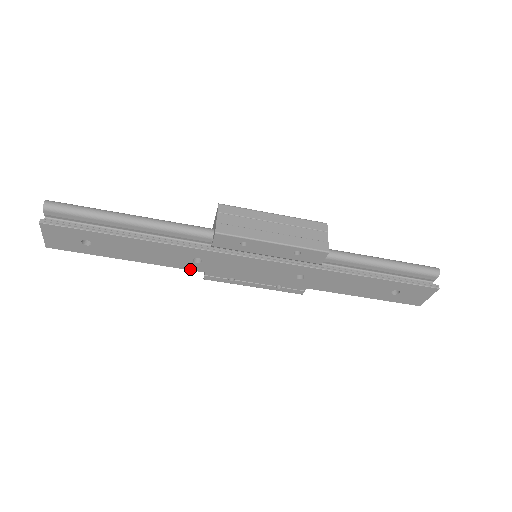
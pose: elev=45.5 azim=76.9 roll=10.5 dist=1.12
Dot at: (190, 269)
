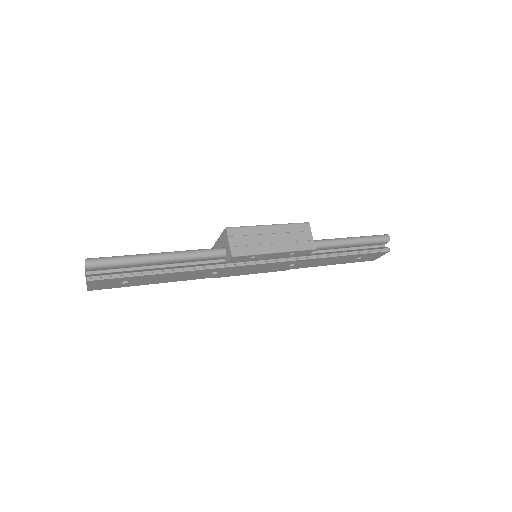
Dot at: occluded
